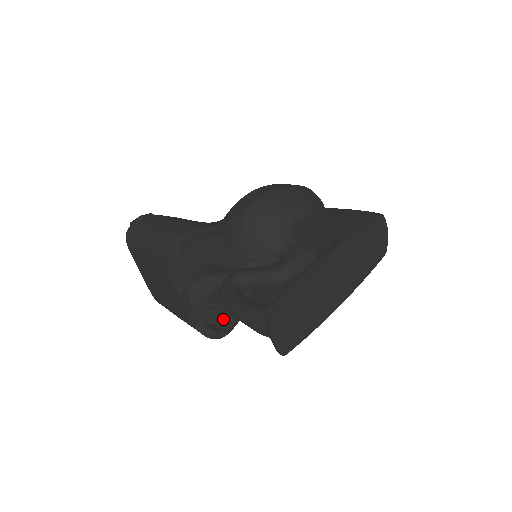
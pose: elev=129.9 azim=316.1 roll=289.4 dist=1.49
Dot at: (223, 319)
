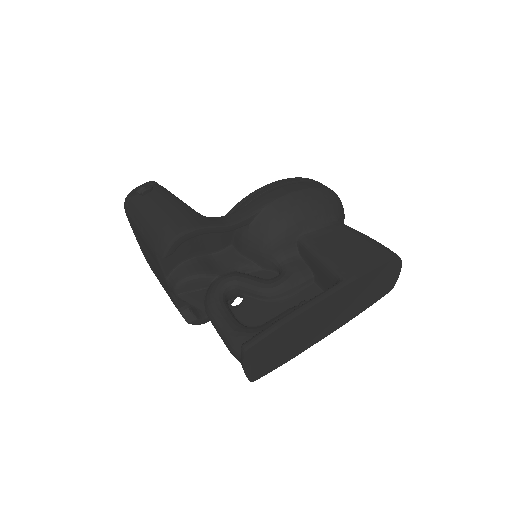
Dot at: occluded
